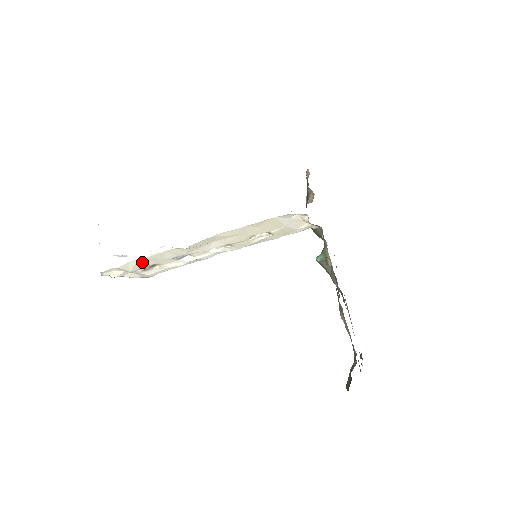
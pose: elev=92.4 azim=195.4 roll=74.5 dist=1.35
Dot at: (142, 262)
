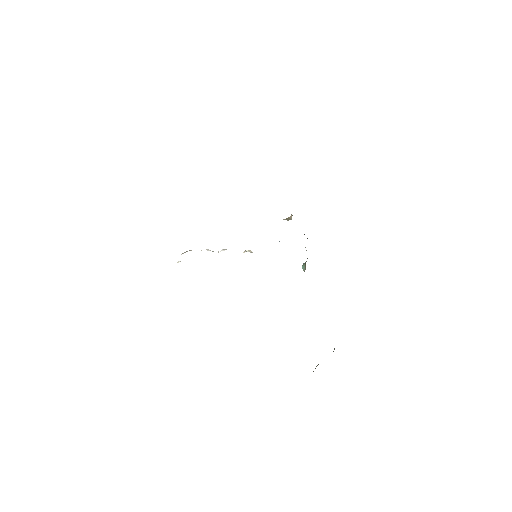
Dot at: occluded
